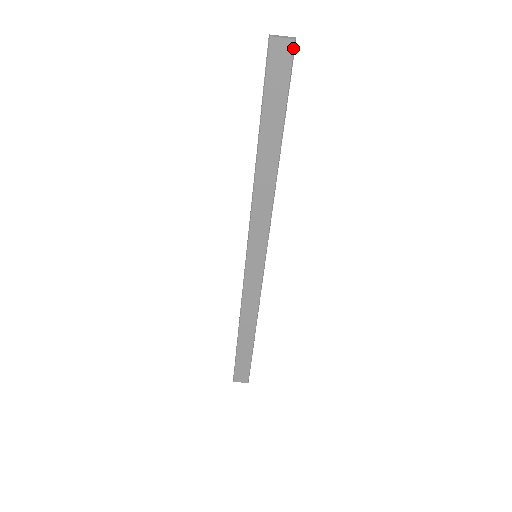
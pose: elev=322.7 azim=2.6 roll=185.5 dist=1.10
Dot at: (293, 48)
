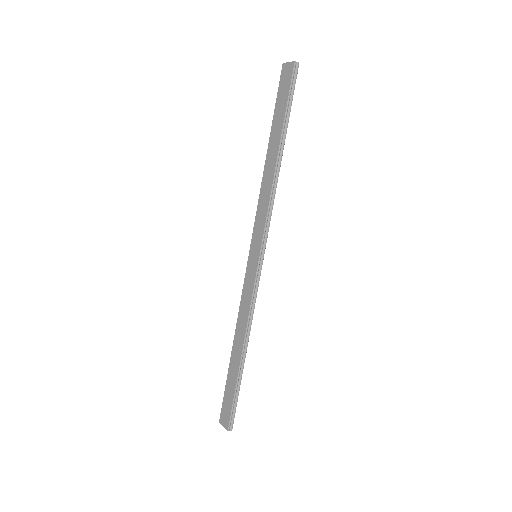
Dot at: (293, 67)
